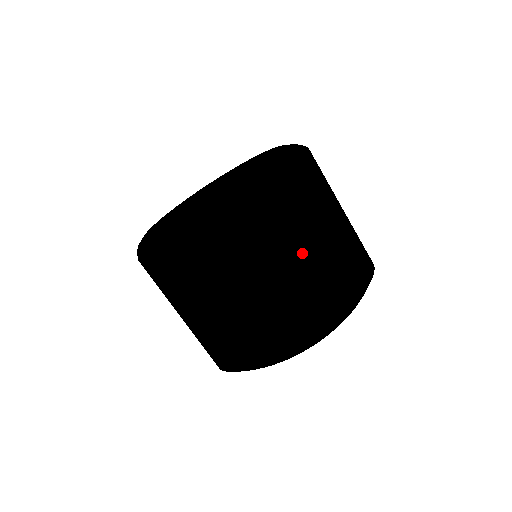
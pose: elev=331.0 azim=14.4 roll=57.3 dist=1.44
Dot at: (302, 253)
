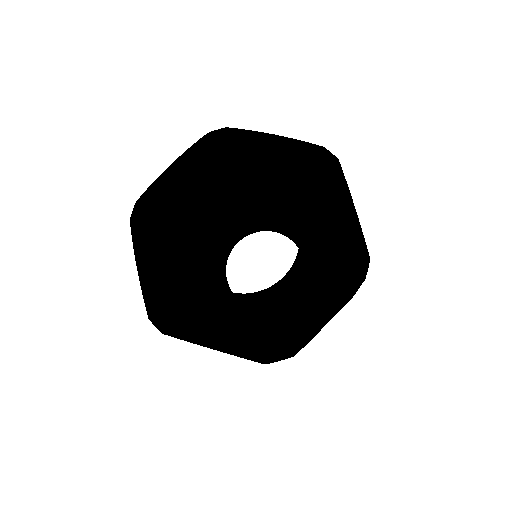
Dot at: occluded
